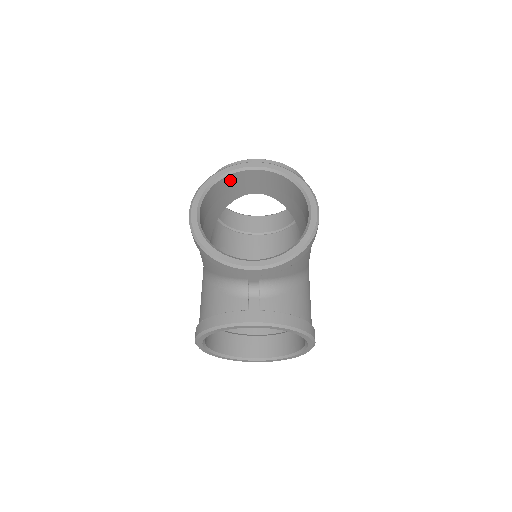
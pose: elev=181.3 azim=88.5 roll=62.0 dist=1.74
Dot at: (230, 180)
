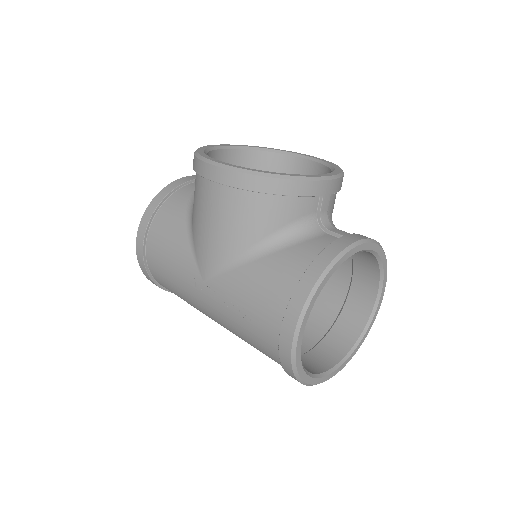
Dot at: occluded
